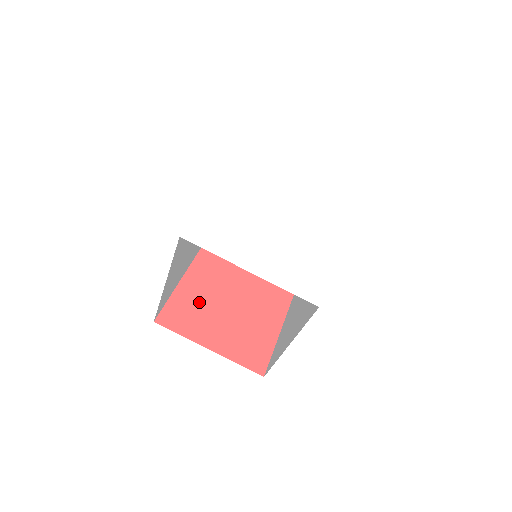
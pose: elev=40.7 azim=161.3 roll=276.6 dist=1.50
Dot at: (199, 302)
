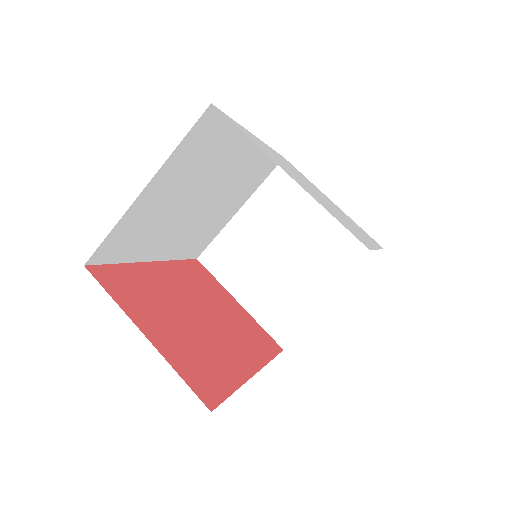
Dot at: (152, 291)
